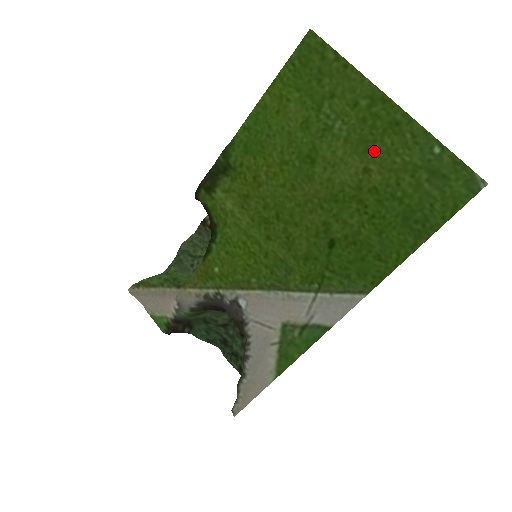
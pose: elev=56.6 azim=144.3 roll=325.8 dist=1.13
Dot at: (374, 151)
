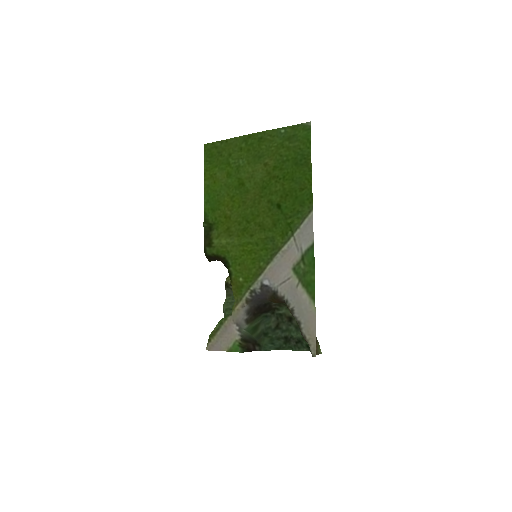
Dot at: (262, 155)
